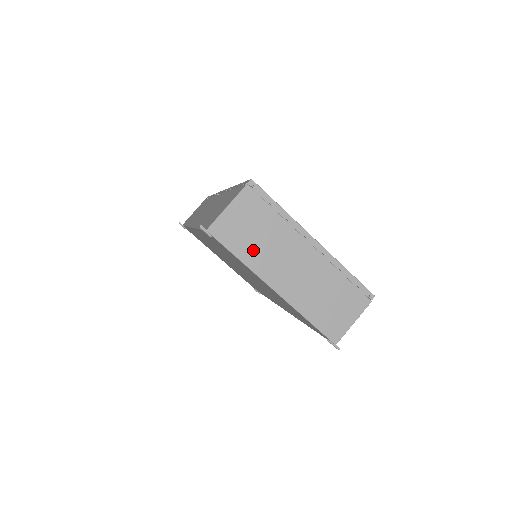
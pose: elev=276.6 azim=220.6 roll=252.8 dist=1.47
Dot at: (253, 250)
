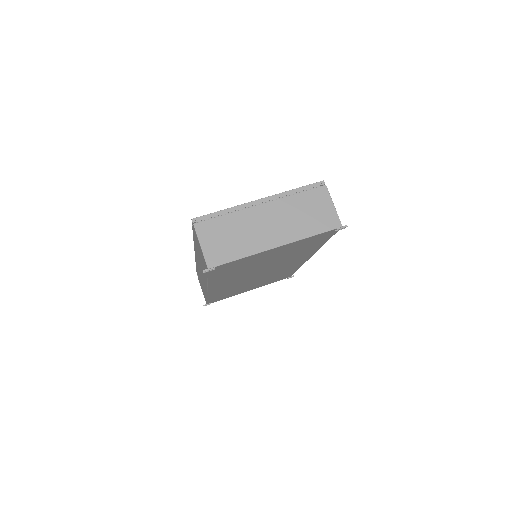
Dot at: (240, 245)
